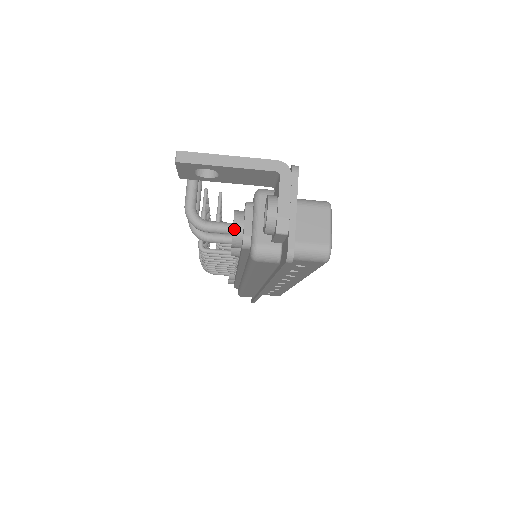
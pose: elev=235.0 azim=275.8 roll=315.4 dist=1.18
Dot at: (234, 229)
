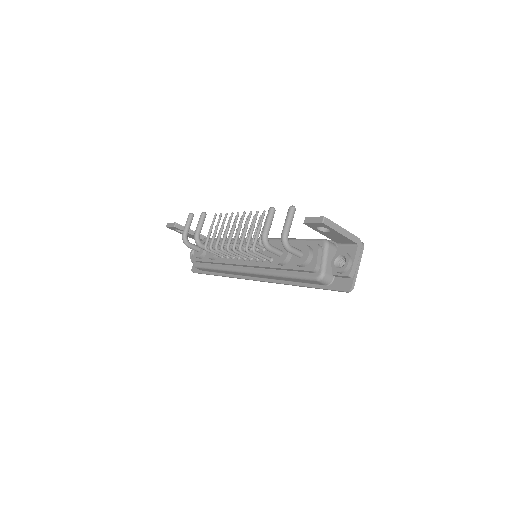
Dot at: (308, 258)
